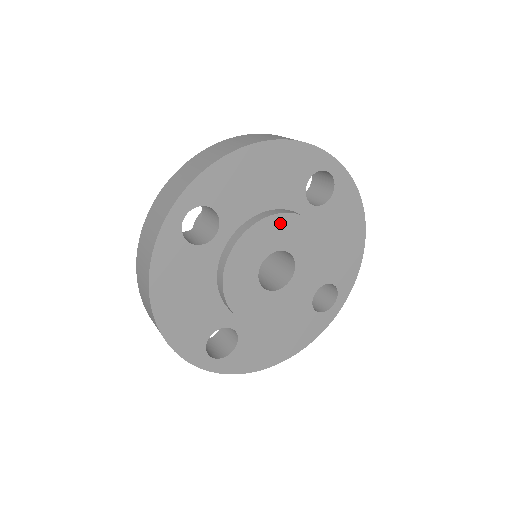
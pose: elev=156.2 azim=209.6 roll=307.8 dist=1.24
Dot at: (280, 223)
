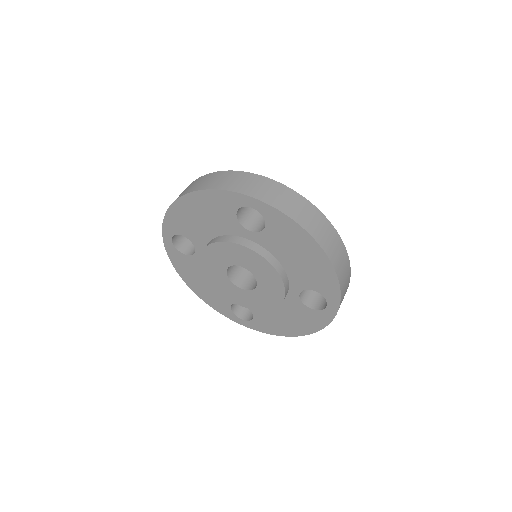
Dot at: (222, 248)
